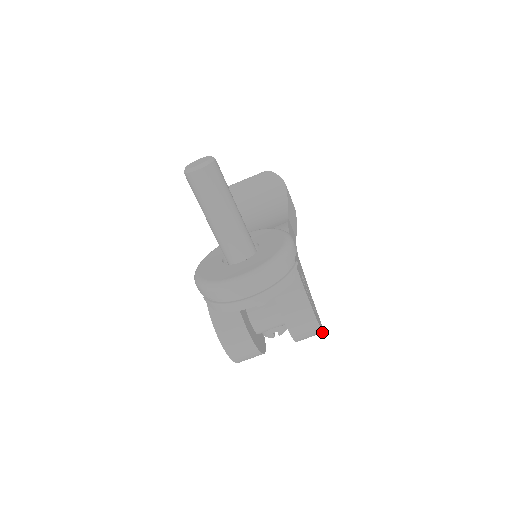
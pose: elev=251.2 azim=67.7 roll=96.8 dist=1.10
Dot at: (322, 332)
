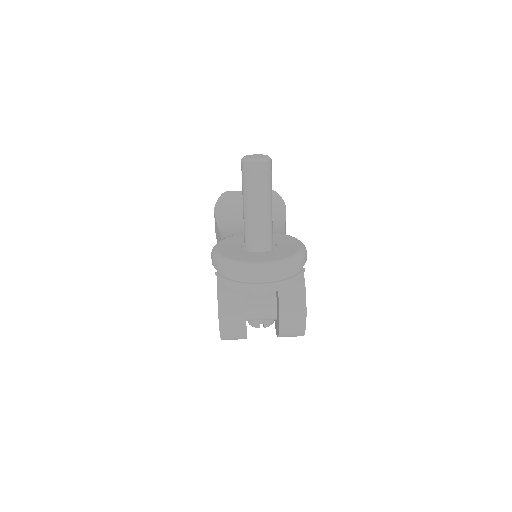
Dot at: (303, 335)
